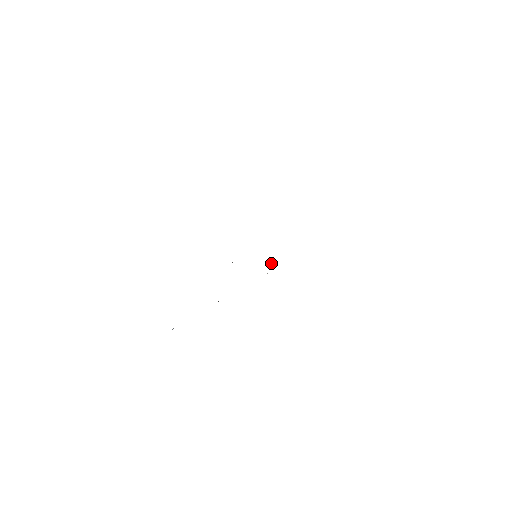
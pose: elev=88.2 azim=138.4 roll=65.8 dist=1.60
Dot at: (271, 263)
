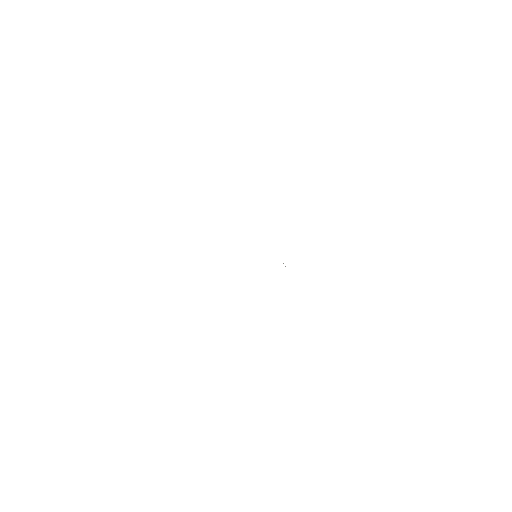
Dot at: occluded
